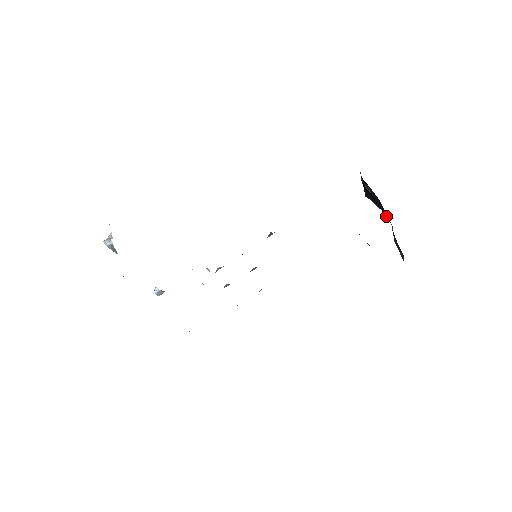
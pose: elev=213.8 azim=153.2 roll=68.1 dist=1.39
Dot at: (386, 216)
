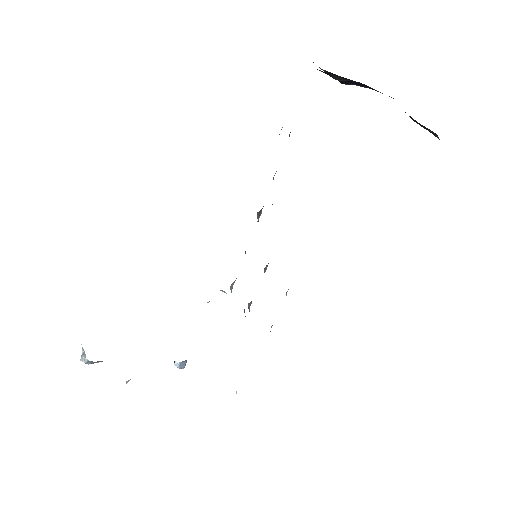
Dot at: (382, 93)
